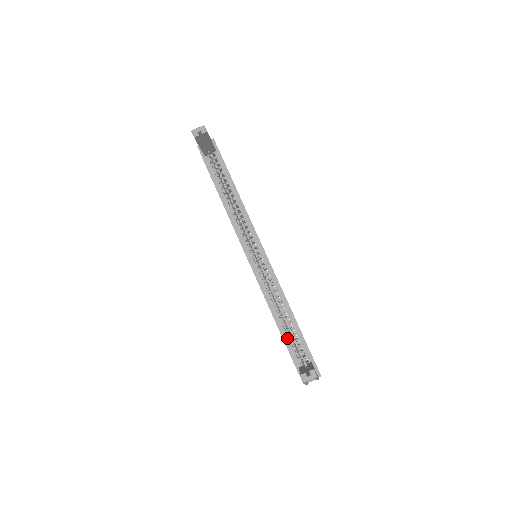
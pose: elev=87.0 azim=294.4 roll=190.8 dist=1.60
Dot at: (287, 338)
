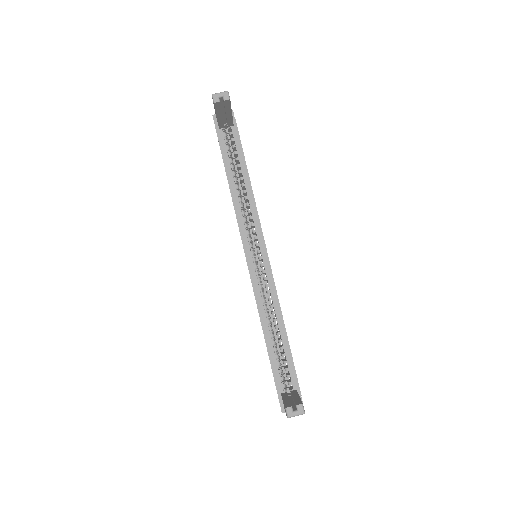
Dot at: (274, 357)
